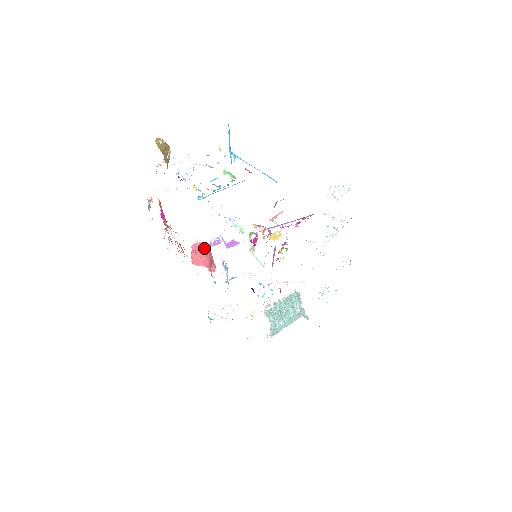
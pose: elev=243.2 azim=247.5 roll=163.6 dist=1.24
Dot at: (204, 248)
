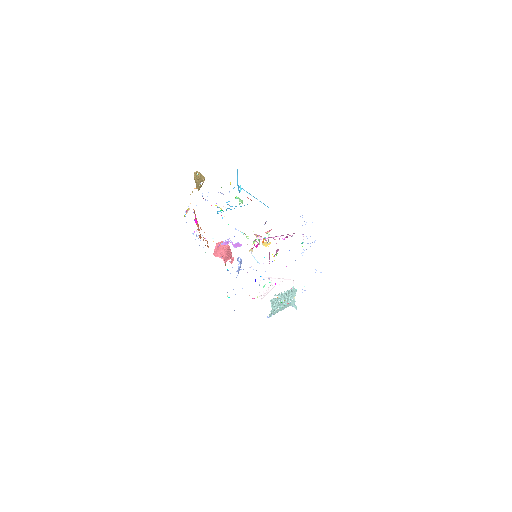
Dot at: (224, 246)
